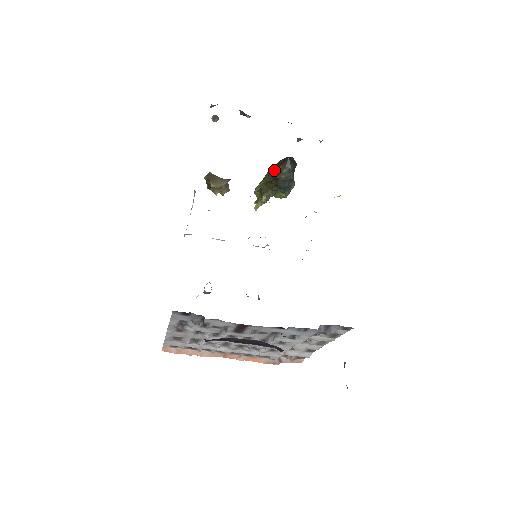
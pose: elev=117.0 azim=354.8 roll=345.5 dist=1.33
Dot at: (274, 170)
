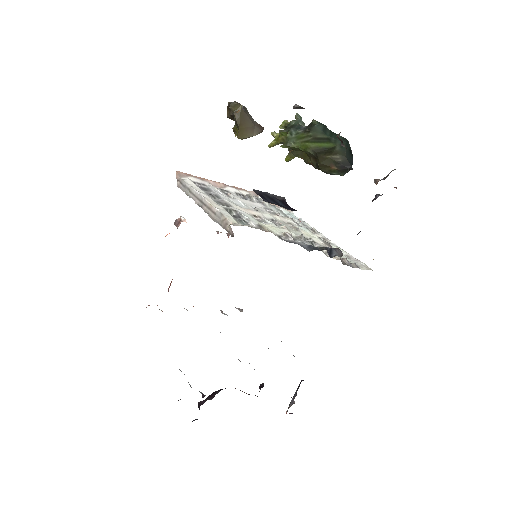
Dot at: (324, 162)
